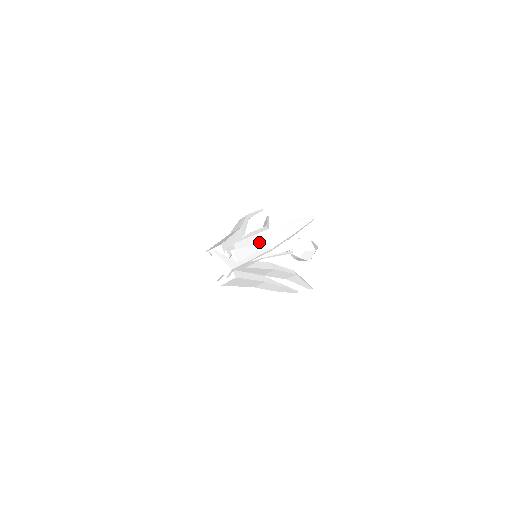
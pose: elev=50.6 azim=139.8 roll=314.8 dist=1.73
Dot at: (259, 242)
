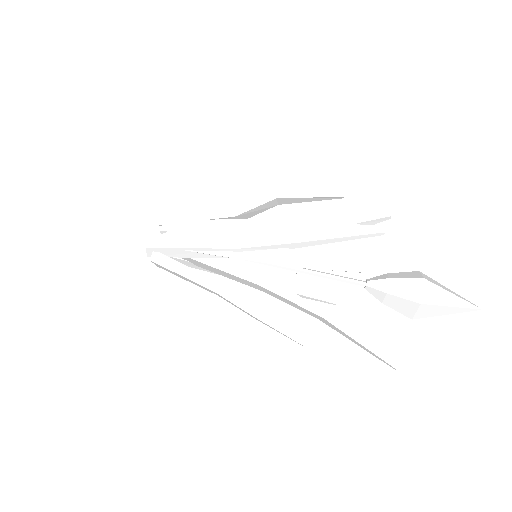
Dot at: (233, 232)
